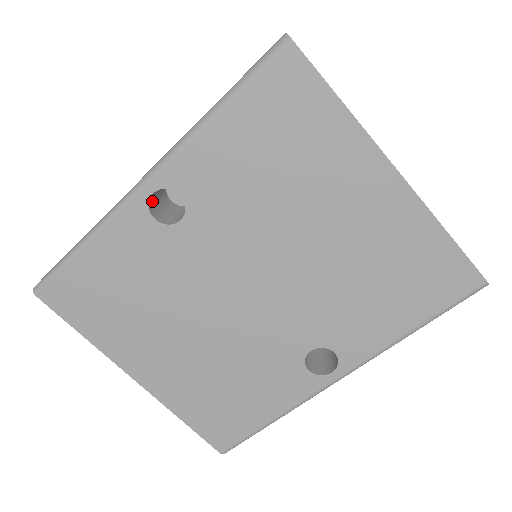
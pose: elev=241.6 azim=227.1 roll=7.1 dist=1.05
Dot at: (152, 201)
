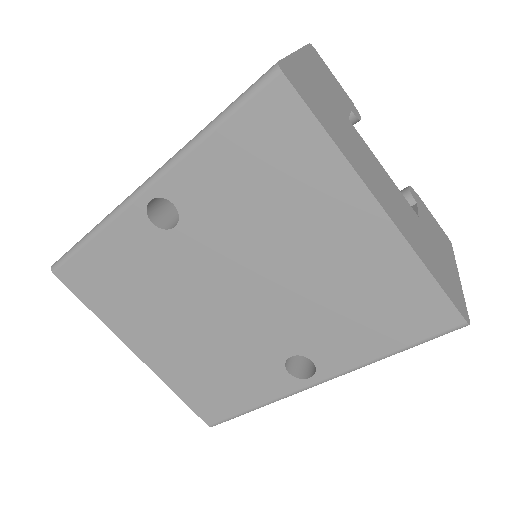
Dot at: (152, 205)
